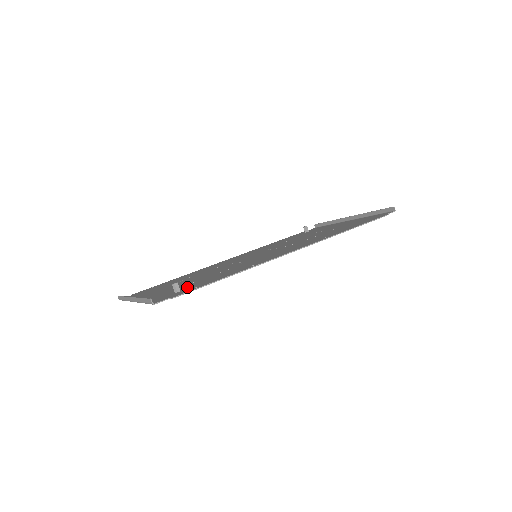
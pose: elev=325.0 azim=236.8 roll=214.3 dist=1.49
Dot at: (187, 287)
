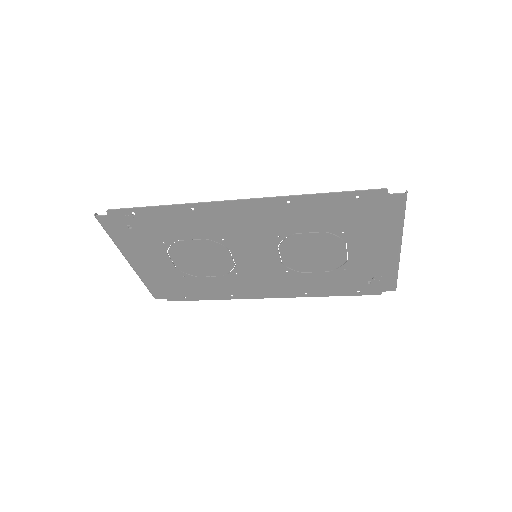
Dot at: (143, 229)
